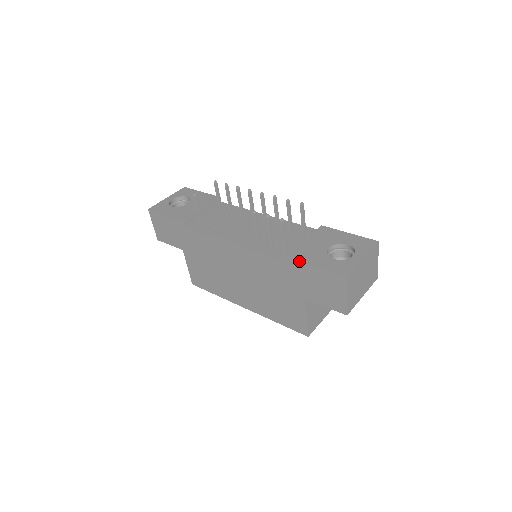
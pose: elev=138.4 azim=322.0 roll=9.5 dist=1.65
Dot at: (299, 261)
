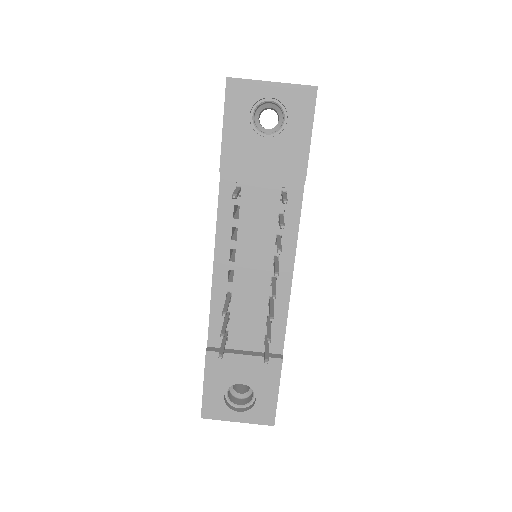
Dot at: (205, 366)
